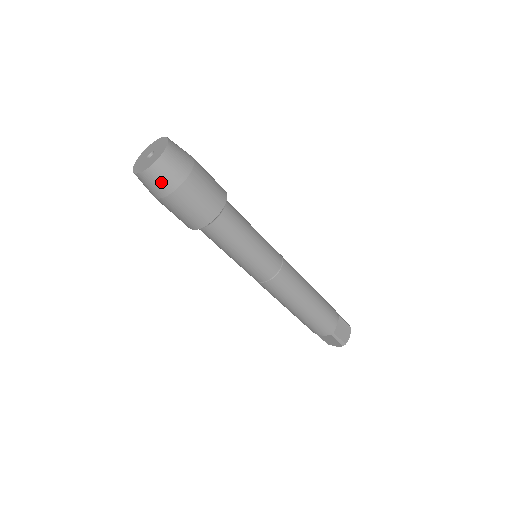
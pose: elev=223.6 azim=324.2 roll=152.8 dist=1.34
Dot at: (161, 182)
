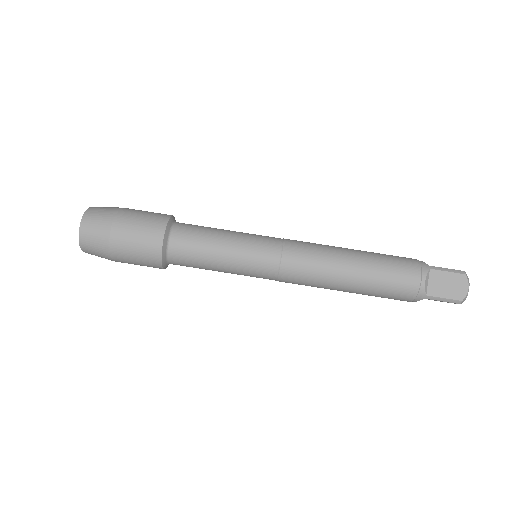
Dot at: (100, 216)
